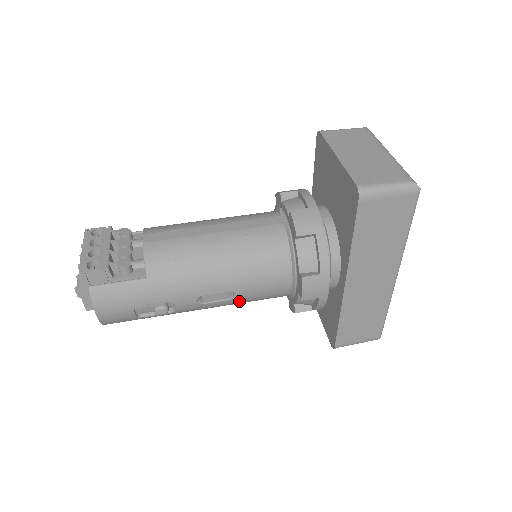
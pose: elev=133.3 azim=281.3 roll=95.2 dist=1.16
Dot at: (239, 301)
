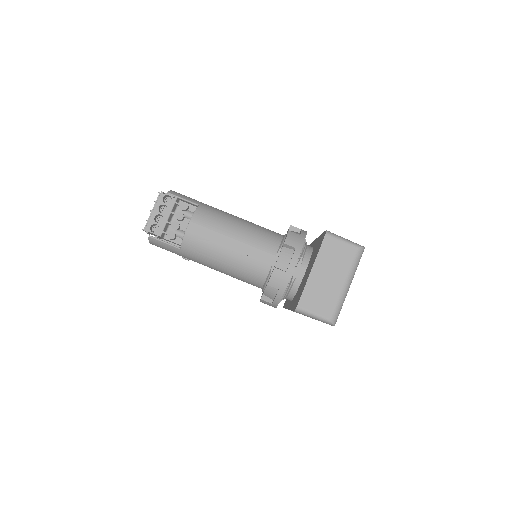
Dot at: occluded
